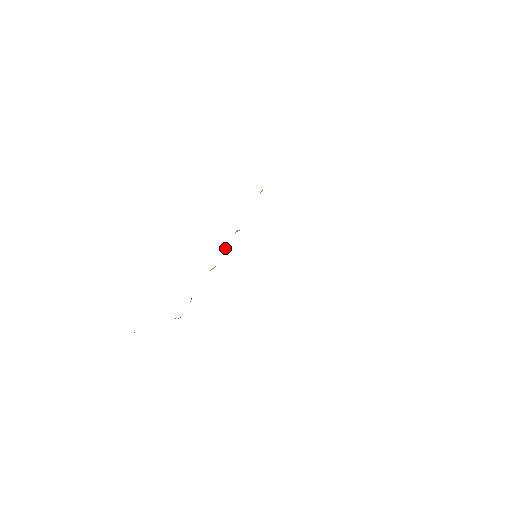
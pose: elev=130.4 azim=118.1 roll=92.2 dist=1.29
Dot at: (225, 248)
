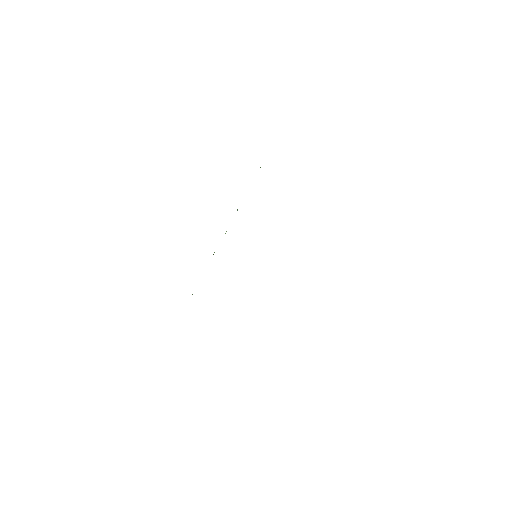
Dot at: occluded
